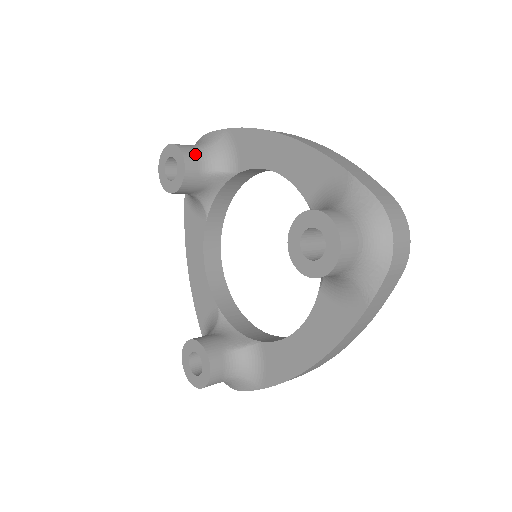
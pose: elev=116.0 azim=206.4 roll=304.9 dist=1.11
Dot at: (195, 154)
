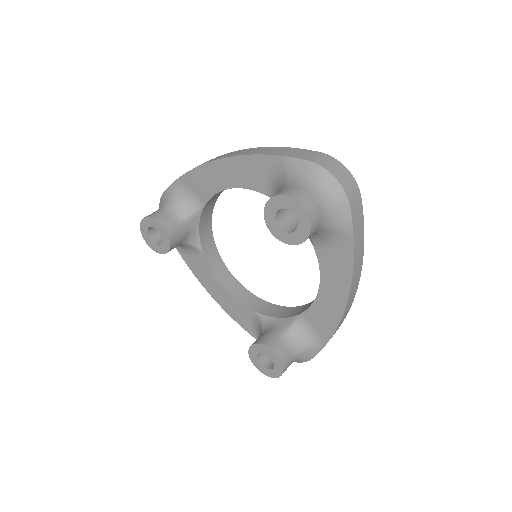
Dot at: (165, 214)
